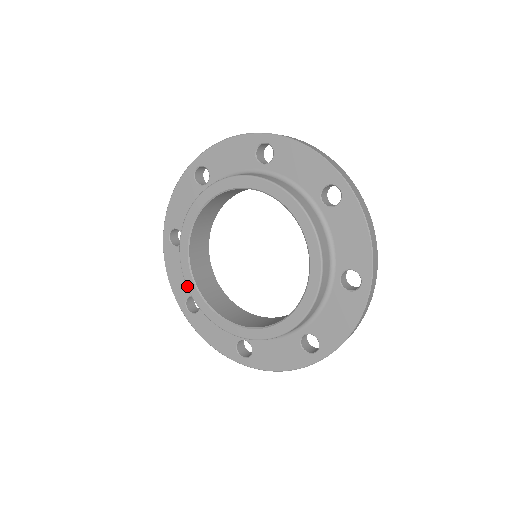
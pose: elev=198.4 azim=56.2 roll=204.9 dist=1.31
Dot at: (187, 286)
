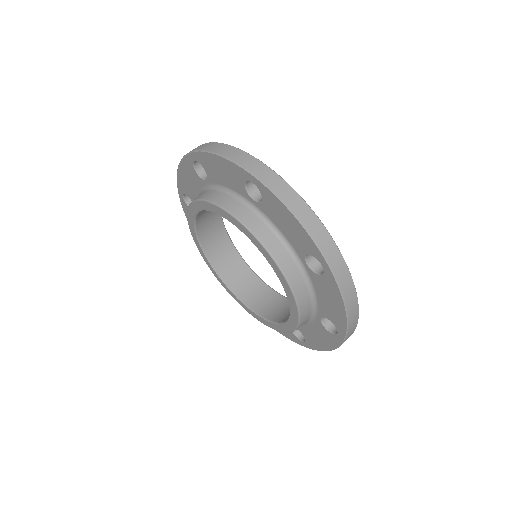
Dot at: (200, 253)
